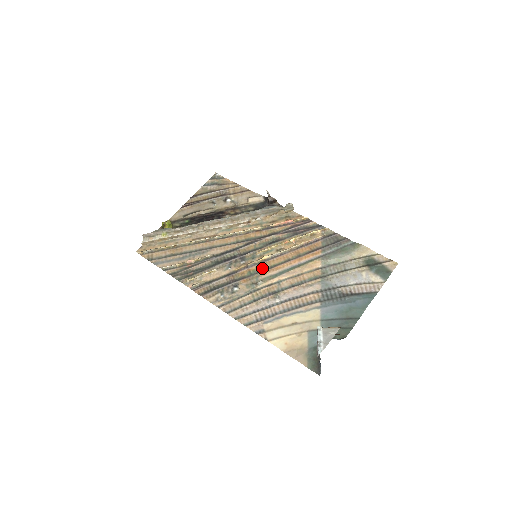
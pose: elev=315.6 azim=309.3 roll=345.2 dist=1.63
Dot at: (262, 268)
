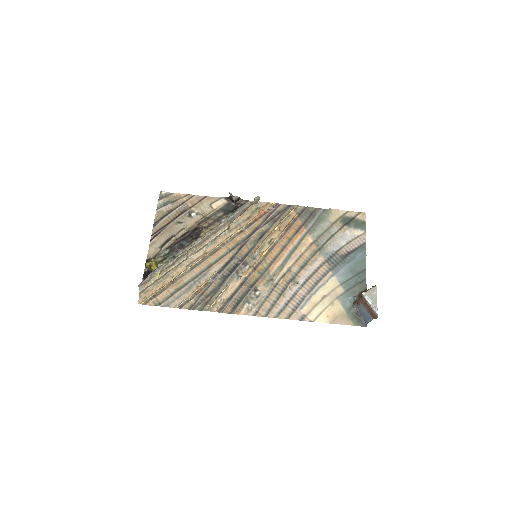
Dot at: (267, 264)
